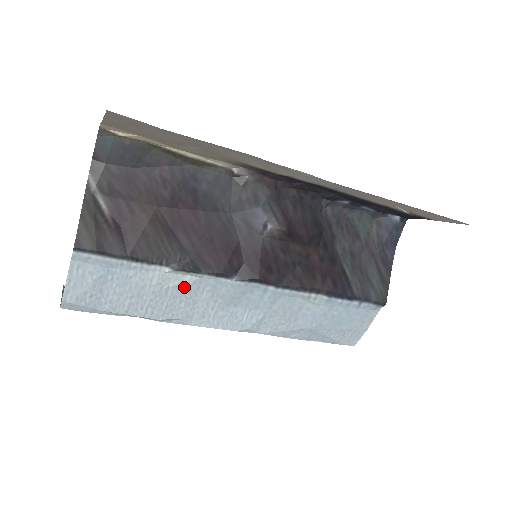
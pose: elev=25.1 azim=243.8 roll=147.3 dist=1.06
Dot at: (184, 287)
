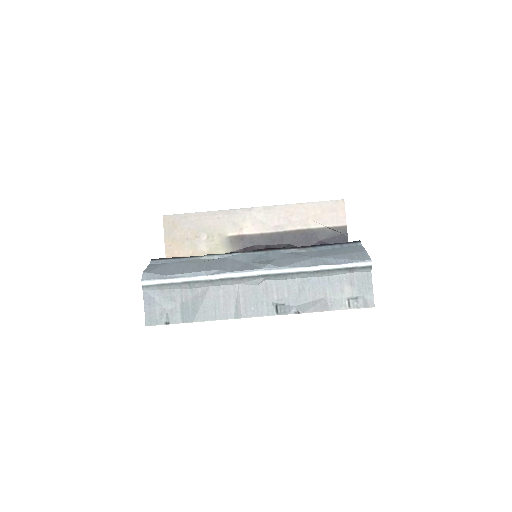
Dot at: (215, 261)
